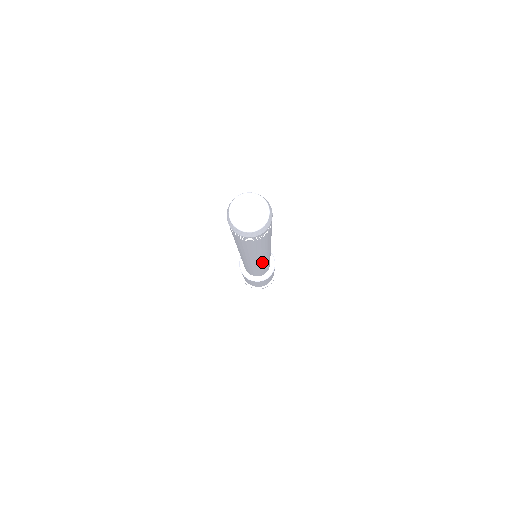
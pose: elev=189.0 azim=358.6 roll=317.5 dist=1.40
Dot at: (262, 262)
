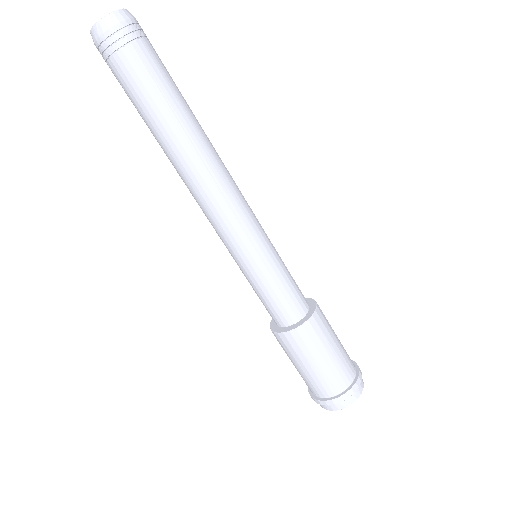
Dot at: (235, 203)
